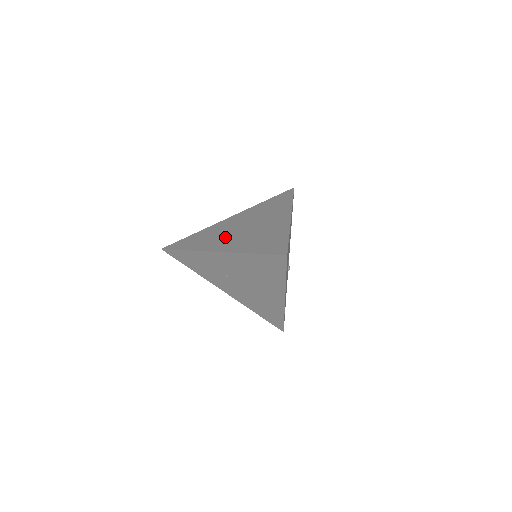
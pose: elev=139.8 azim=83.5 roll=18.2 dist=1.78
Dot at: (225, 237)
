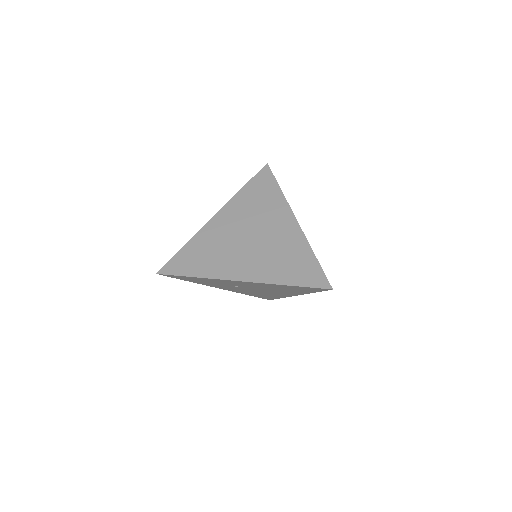
Dot at: (235, 255)
